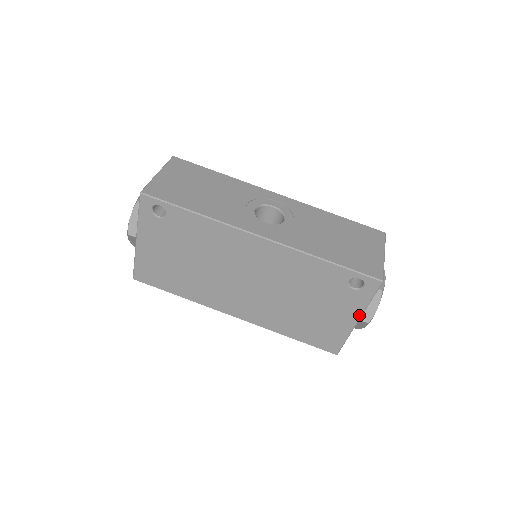
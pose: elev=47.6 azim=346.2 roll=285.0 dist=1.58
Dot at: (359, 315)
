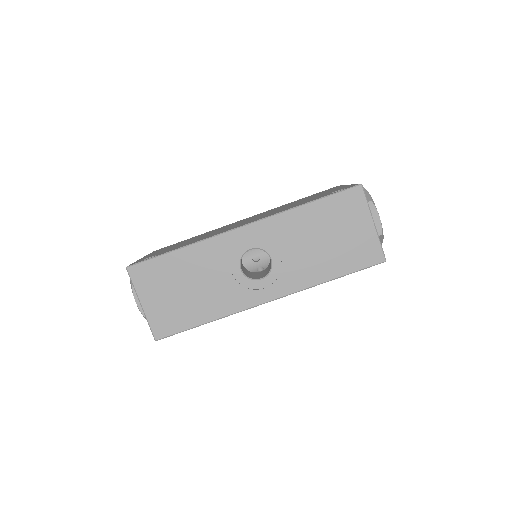
Dot at: occluded
